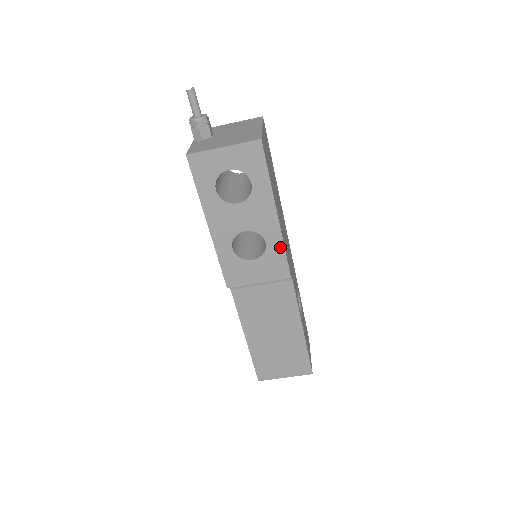
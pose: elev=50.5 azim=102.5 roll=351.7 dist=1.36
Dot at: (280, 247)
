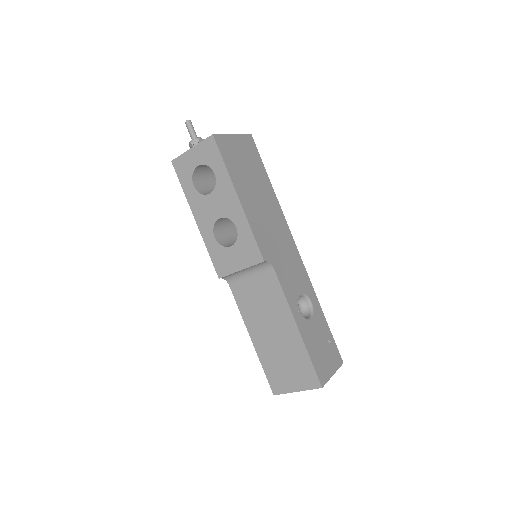
Dot at: (248, 230)
